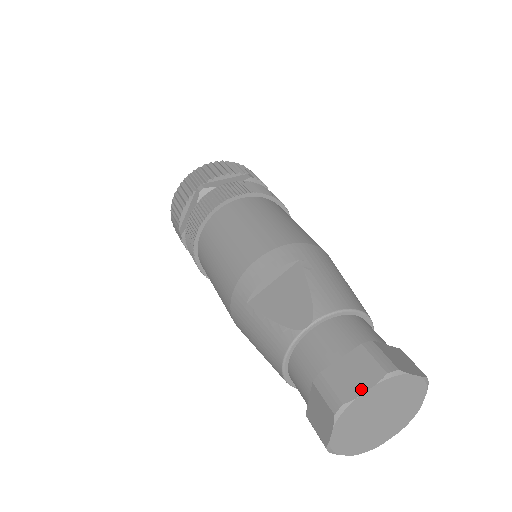
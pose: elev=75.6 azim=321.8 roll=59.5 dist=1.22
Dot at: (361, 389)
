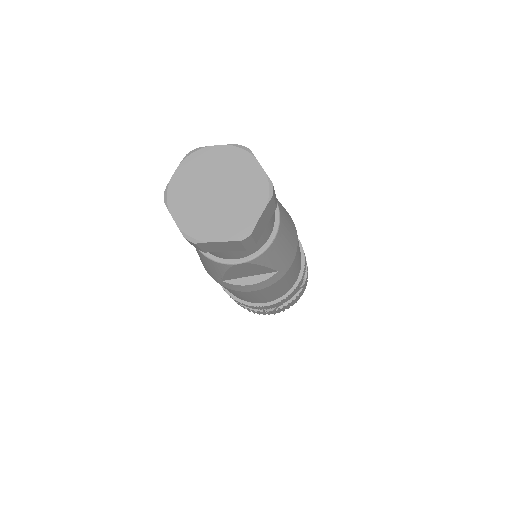
Dot at: (216, 147)
